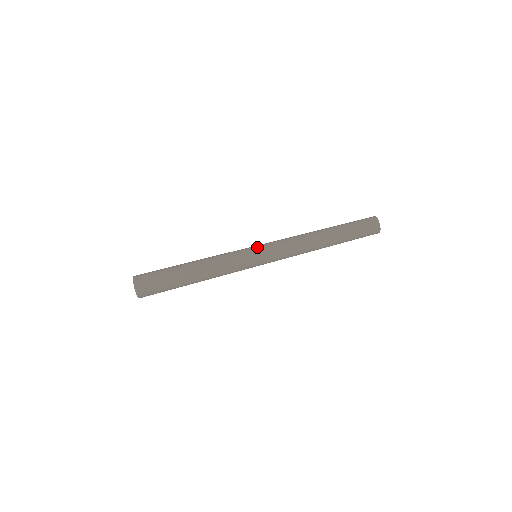
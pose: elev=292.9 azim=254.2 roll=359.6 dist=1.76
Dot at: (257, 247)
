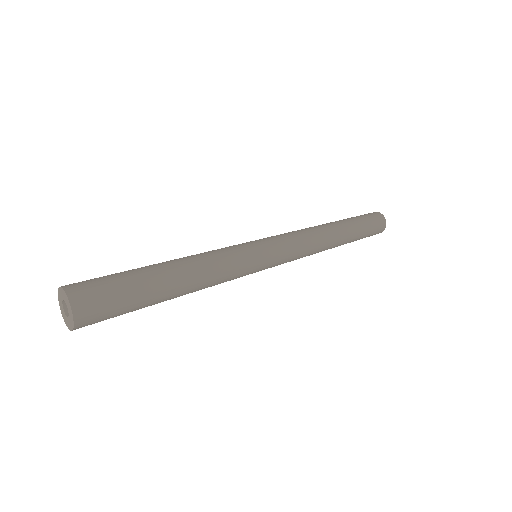
Dot at: (257, 240)
